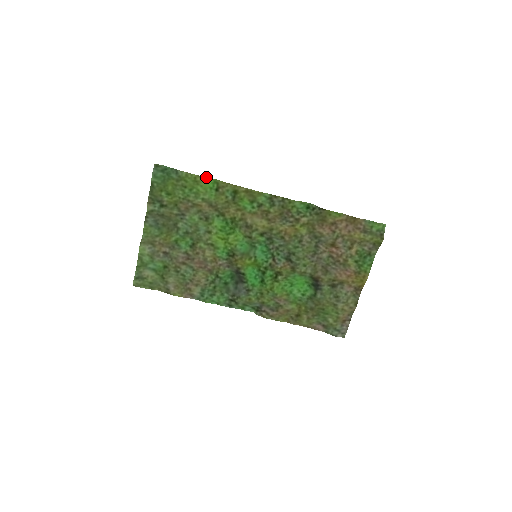
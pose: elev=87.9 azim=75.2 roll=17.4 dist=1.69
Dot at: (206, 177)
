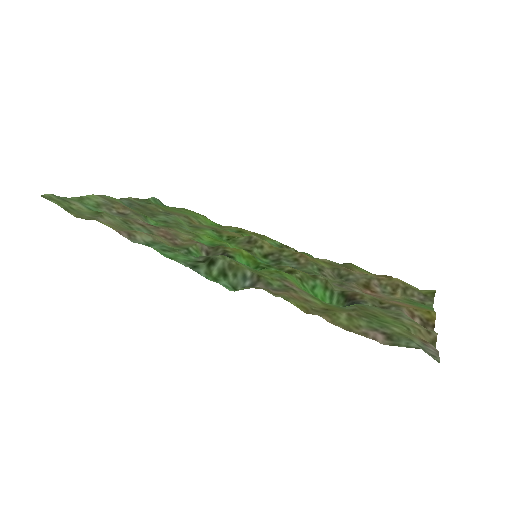
Dot at: (210, 220)
